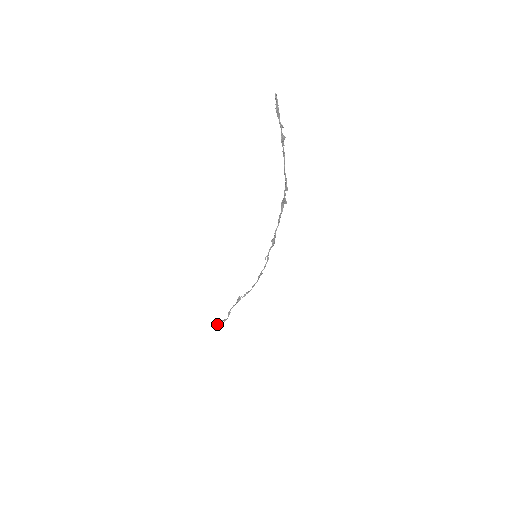
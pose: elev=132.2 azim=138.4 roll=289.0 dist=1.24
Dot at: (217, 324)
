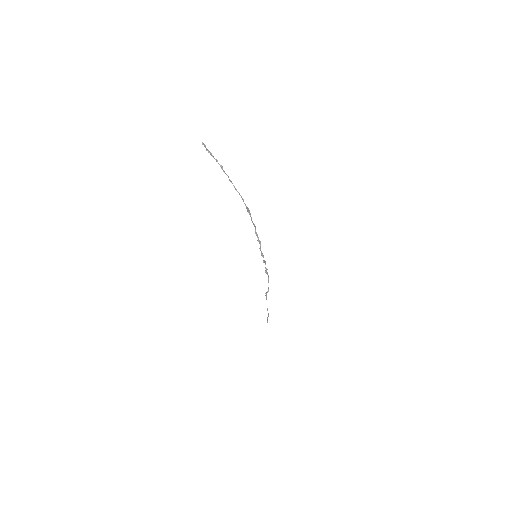
Dot at: (267, 322)
